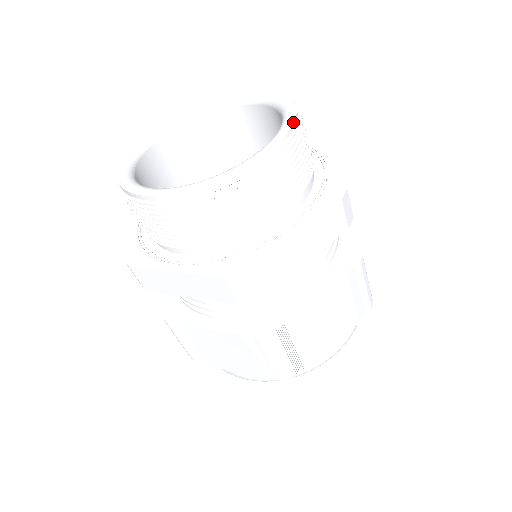
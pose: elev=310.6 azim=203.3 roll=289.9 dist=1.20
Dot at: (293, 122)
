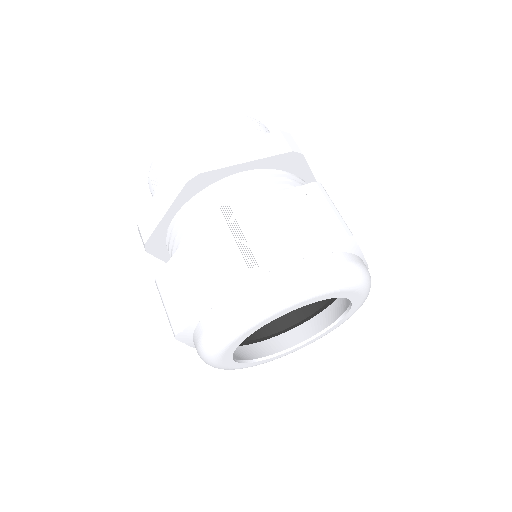
Dot at: (253, 119)
